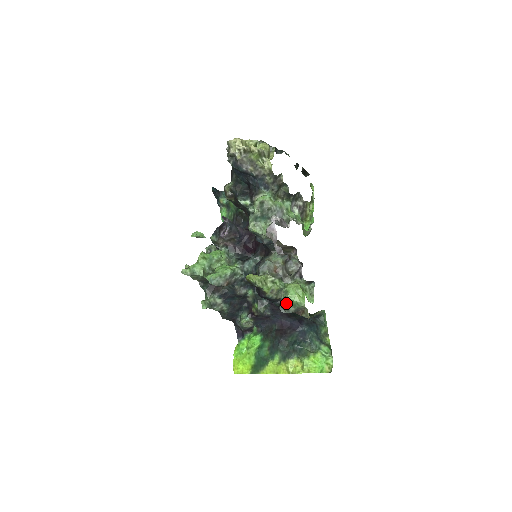
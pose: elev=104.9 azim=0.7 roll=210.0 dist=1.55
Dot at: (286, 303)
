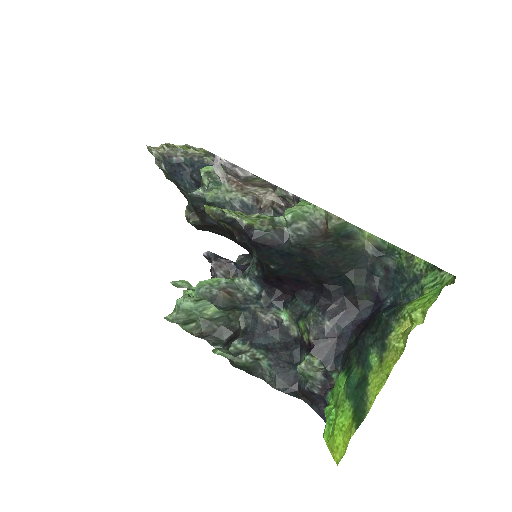
Dot at: (289, 222)
